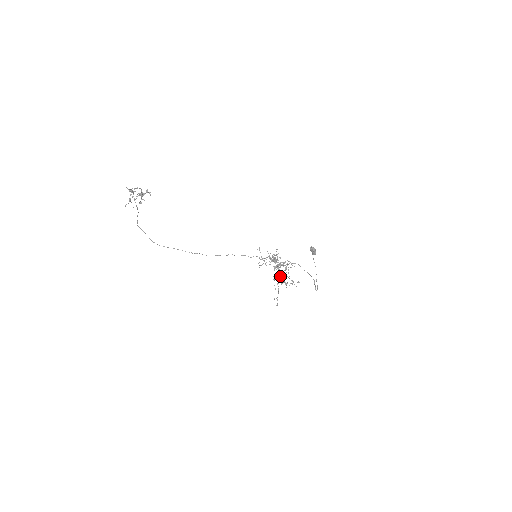
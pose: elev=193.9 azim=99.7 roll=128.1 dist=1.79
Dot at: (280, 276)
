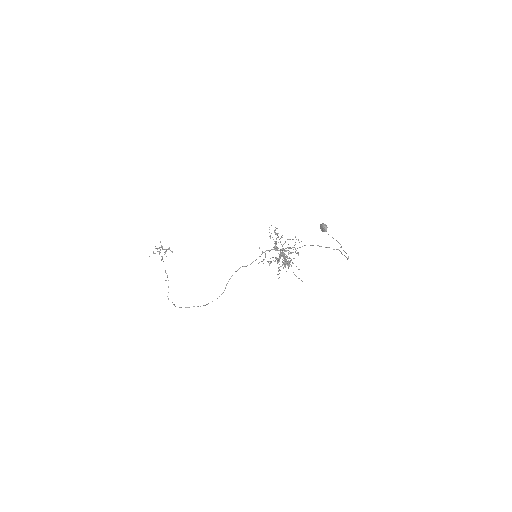
Dot at: occluded
